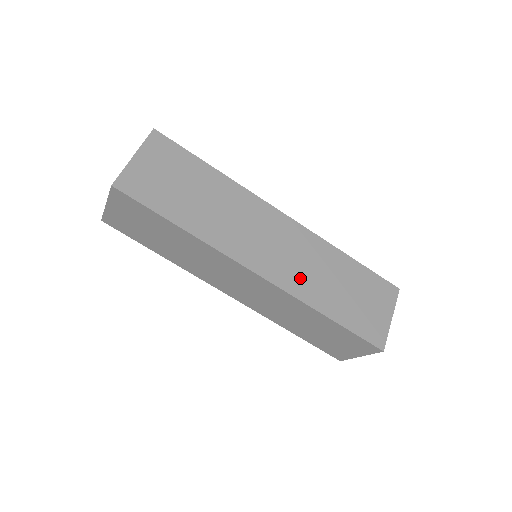
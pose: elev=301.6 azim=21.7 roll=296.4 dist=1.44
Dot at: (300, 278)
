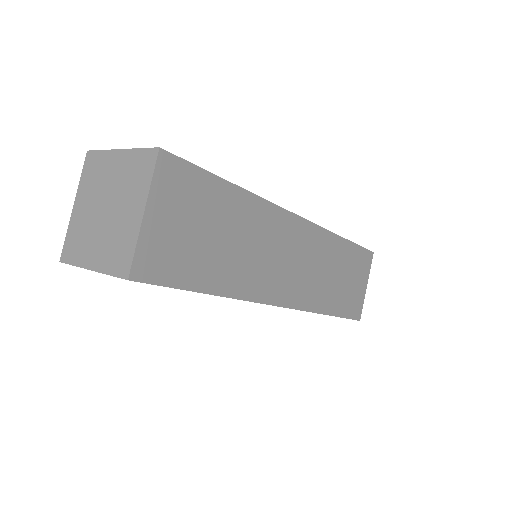
Dot at: (312, 288)
